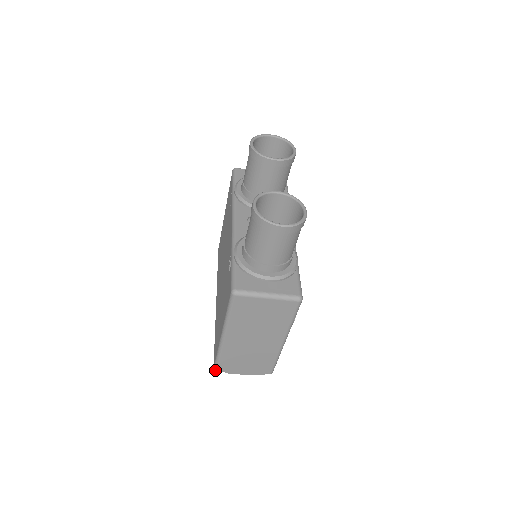
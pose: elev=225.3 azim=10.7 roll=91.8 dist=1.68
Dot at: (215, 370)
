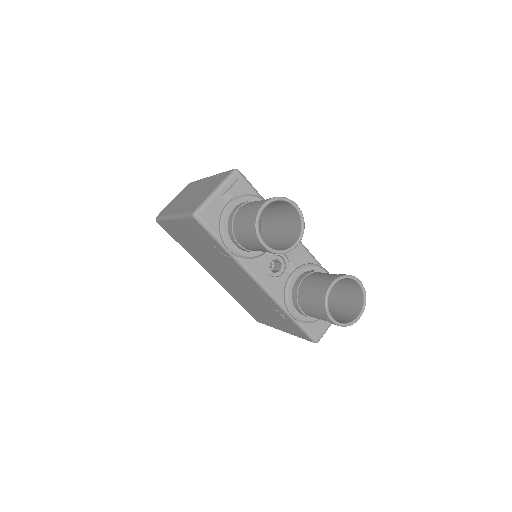
Dot at: occluded
